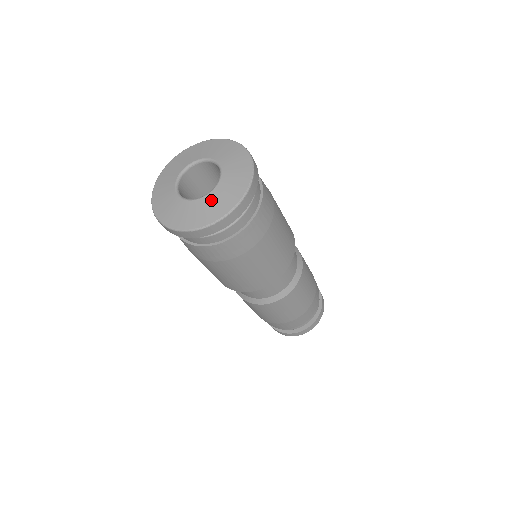
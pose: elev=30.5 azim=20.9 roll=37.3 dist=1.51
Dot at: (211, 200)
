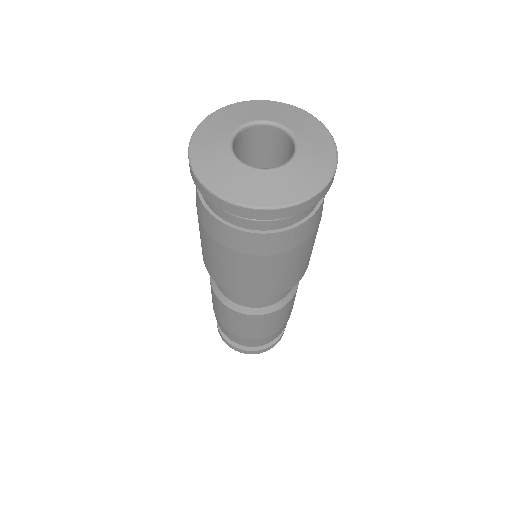
Dot at: (296, 170)
